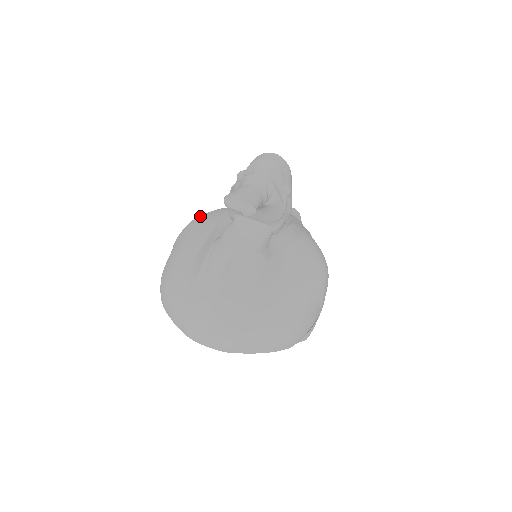
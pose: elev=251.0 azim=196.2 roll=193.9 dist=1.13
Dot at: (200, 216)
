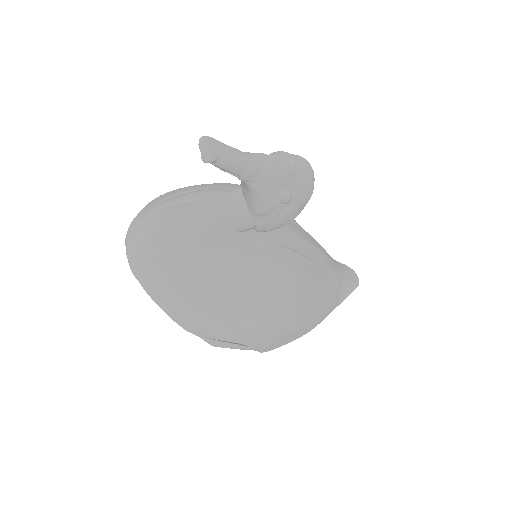
Dot at: occluded
